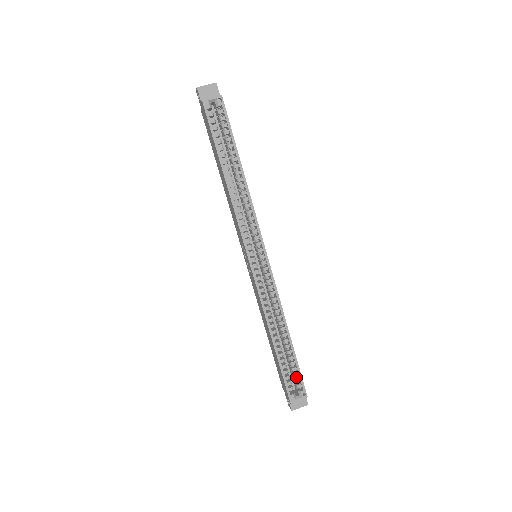
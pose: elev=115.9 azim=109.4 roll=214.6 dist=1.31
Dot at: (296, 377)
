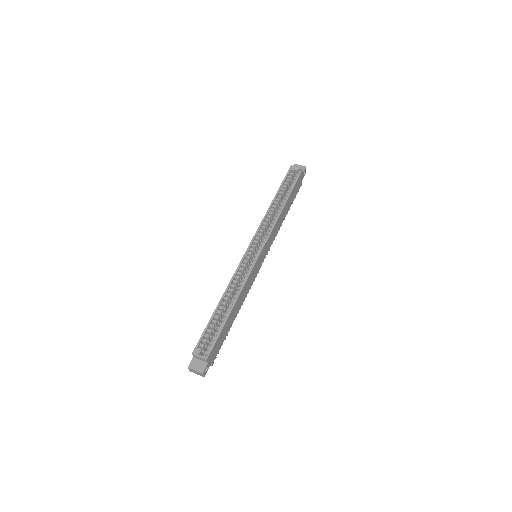
Dot at: (212, 341)
